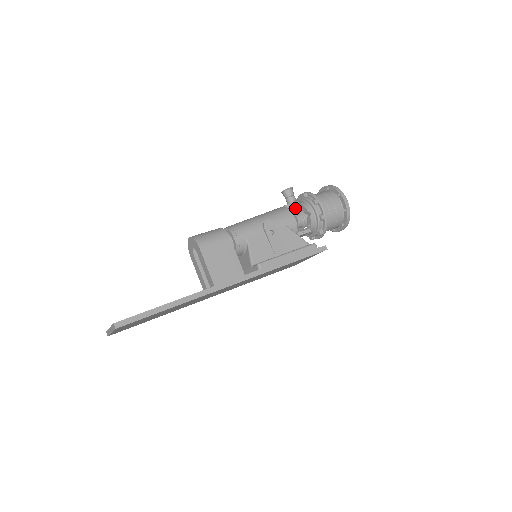
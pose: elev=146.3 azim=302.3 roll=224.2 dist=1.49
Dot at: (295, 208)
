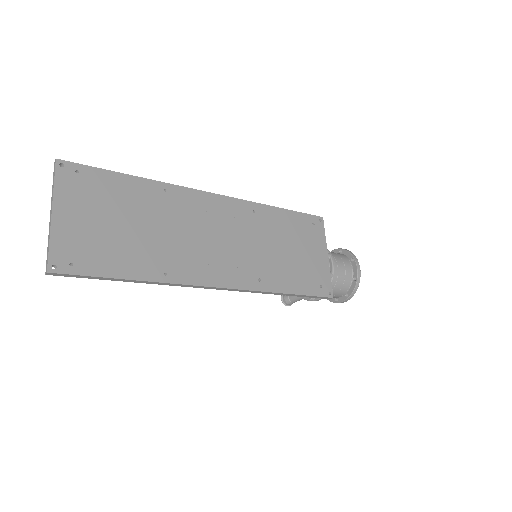
Dot at: occluded
